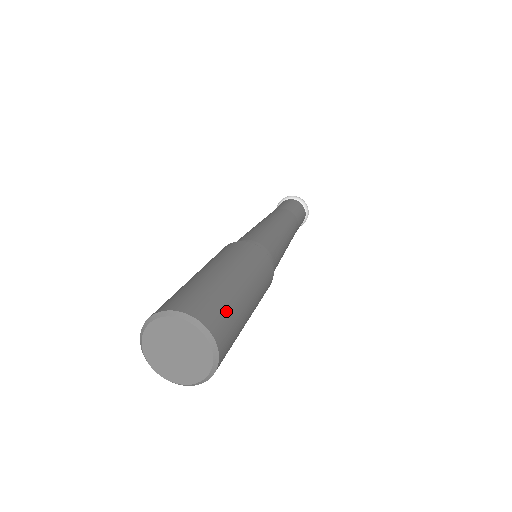
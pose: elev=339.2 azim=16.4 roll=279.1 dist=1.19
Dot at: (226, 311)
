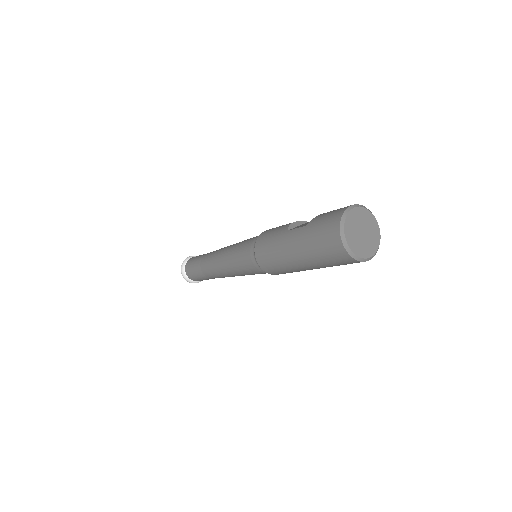
Dot at: occluded
